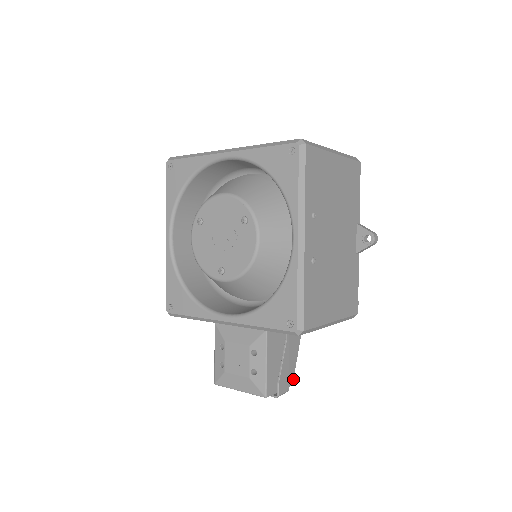
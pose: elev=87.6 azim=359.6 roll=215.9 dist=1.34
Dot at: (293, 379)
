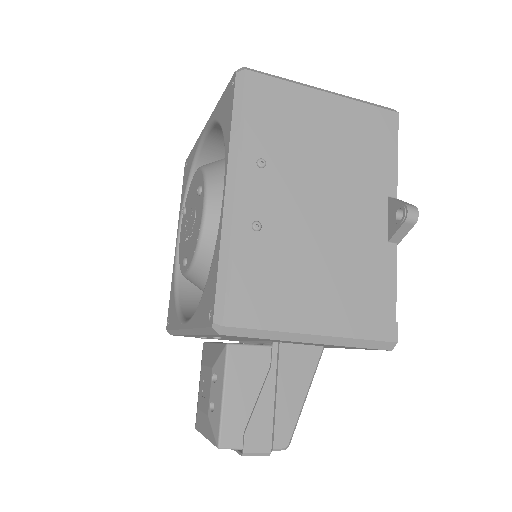
Dot at: (289, 439)
